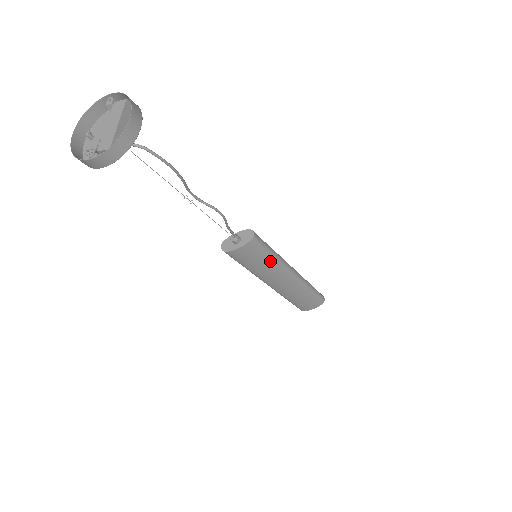
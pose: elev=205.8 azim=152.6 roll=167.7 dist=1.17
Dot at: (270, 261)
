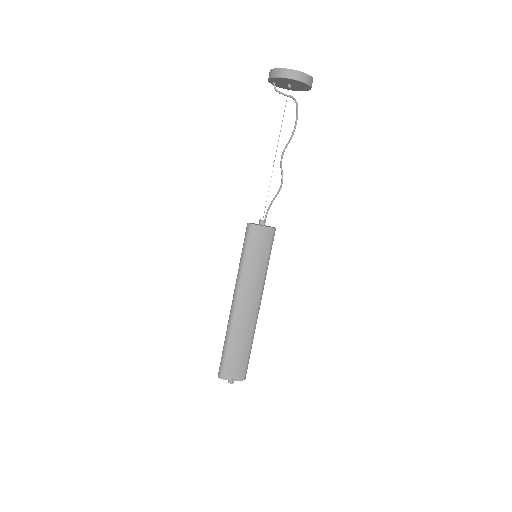
Dot at: (264, 265)
